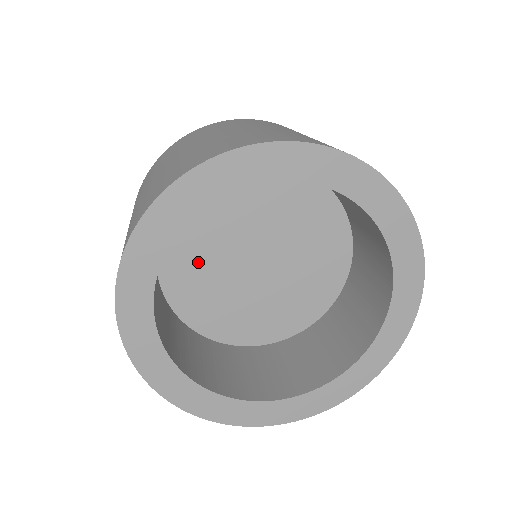
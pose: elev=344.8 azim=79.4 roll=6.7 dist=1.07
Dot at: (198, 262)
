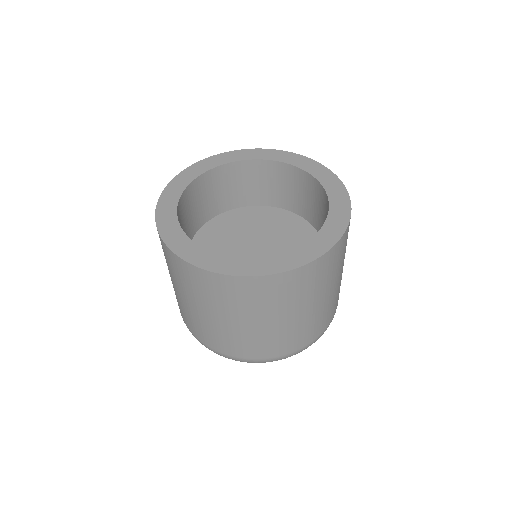
Dot at: (215, 249)
